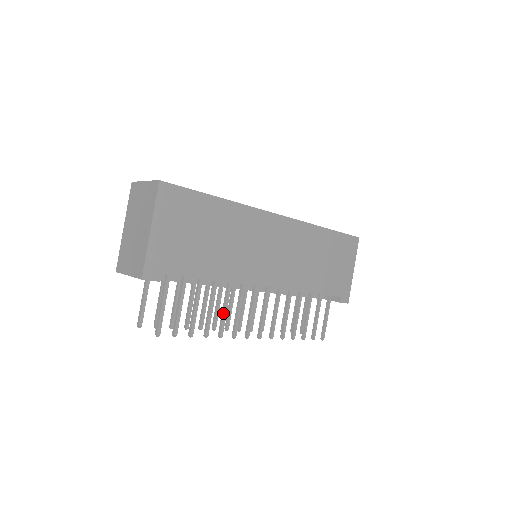
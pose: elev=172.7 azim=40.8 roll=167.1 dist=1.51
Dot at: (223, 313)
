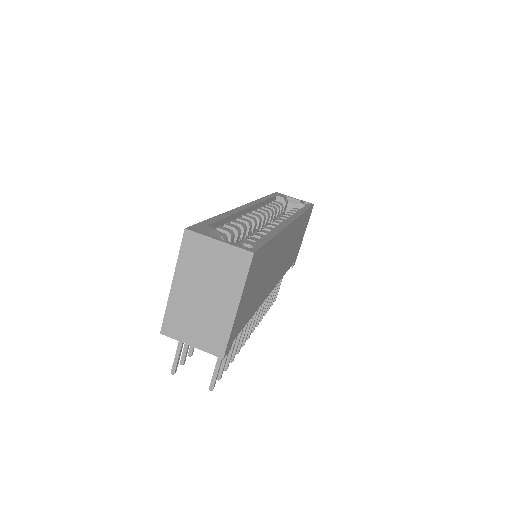
Dot at: (244, 333)
